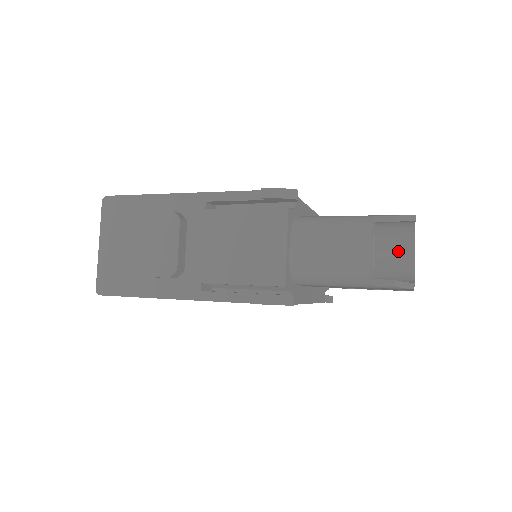
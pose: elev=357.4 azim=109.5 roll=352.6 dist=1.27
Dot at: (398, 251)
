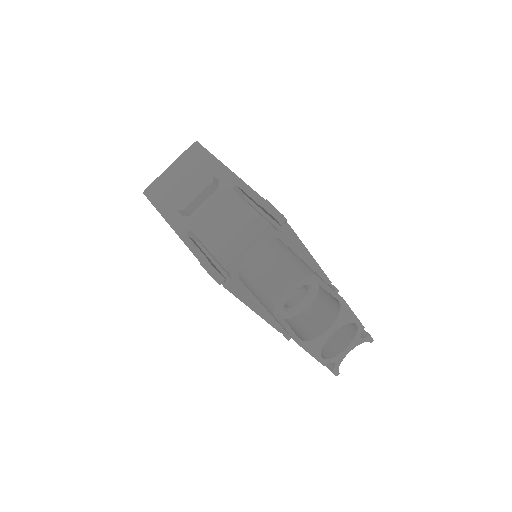
Dot at: (321, 318)
